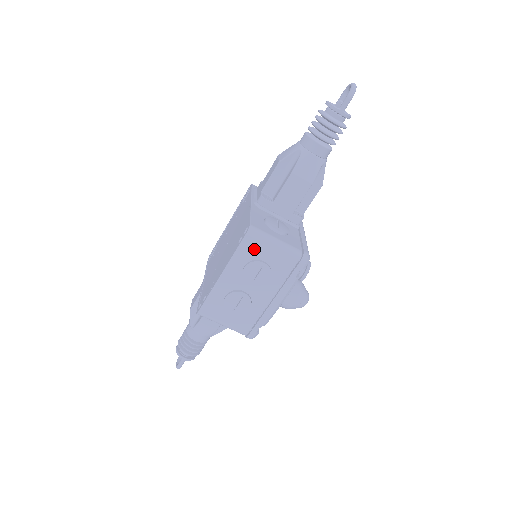
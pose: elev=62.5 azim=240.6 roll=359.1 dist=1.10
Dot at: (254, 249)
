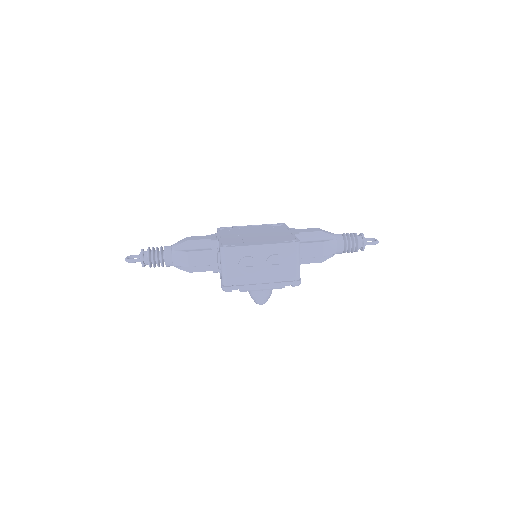
Dot at: (289, 252)
